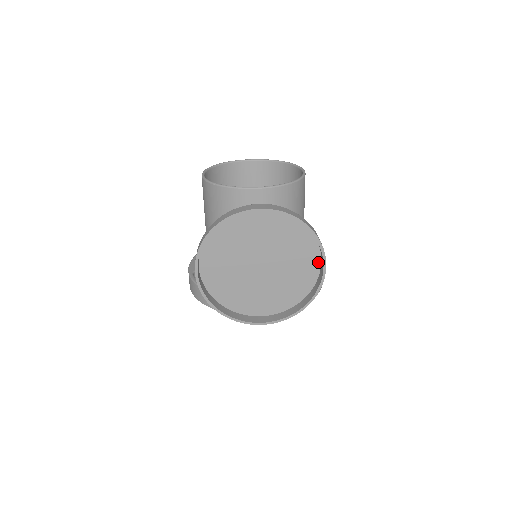
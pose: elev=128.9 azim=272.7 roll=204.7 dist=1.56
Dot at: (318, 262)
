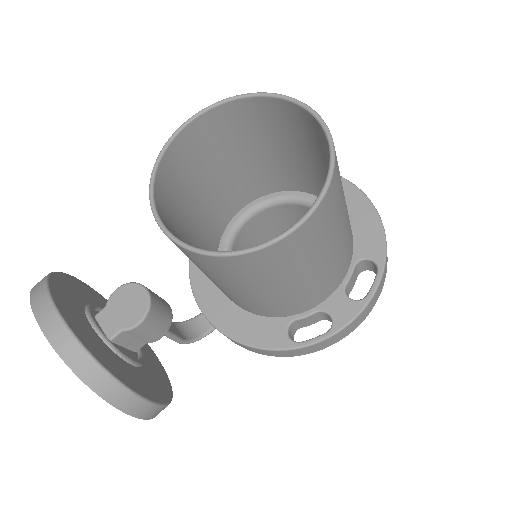
Dot at: occluded
